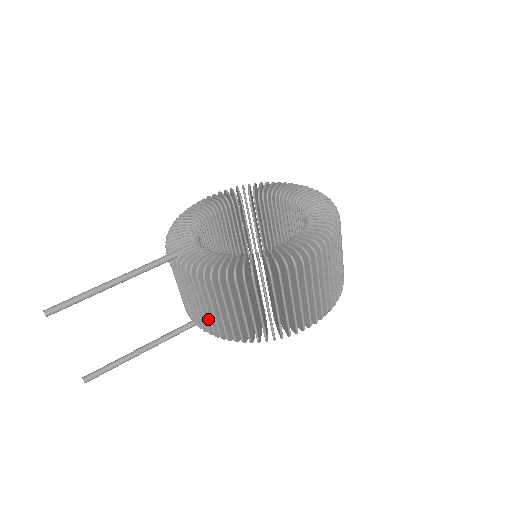
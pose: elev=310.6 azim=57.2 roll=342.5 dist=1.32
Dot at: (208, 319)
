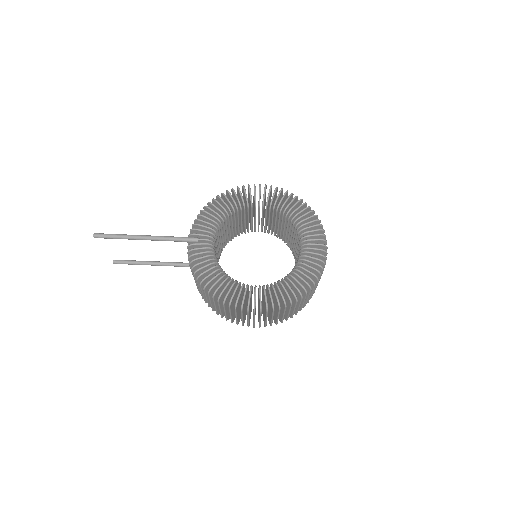
Dot at: occluded
